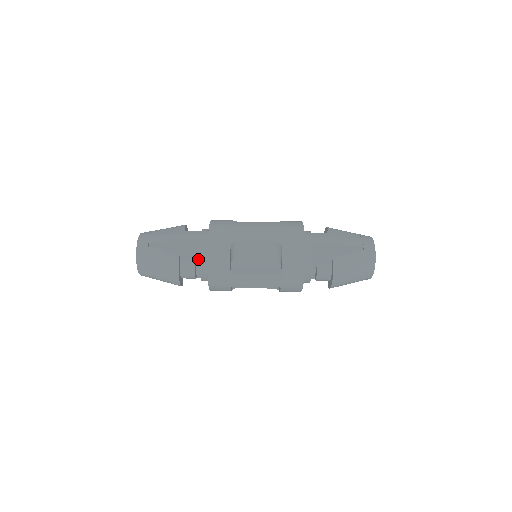
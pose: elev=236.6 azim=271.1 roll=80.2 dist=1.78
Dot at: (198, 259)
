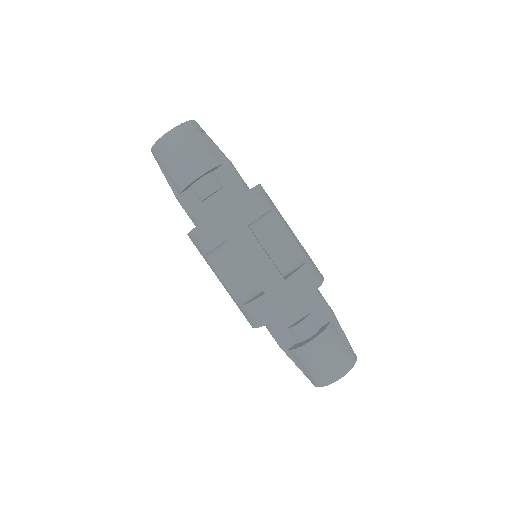
Dot at: (216, 196)
